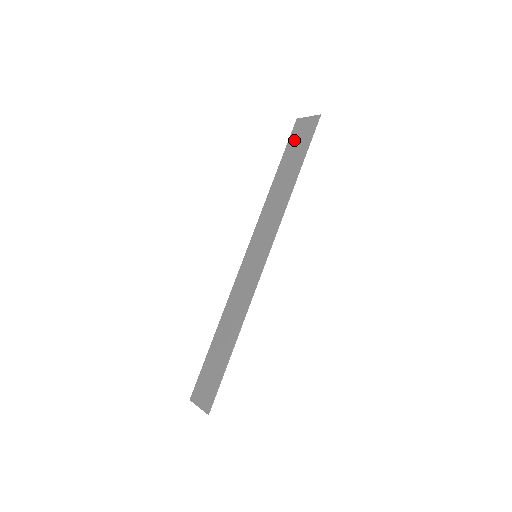
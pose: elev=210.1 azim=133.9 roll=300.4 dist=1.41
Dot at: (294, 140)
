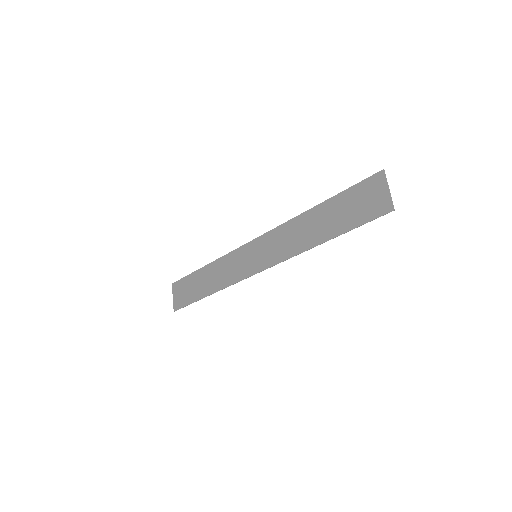
Dot at: (358, 194)
